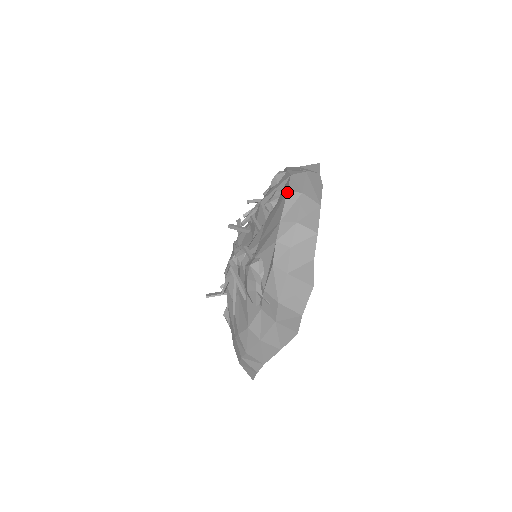
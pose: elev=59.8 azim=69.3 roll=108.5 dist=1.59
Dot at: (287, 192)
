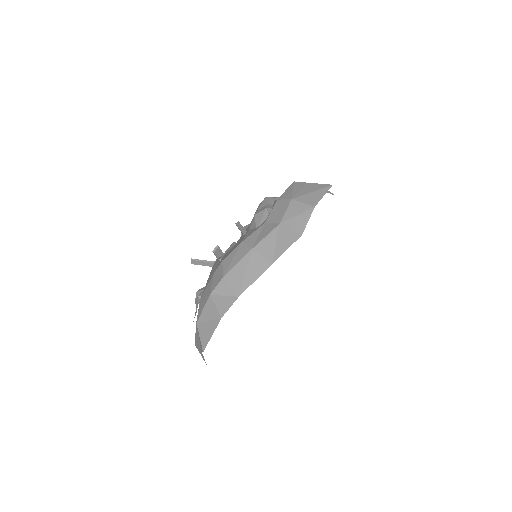
Dot at: occluded
